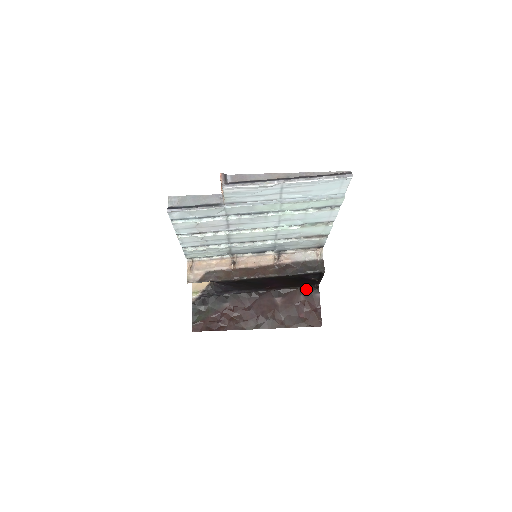
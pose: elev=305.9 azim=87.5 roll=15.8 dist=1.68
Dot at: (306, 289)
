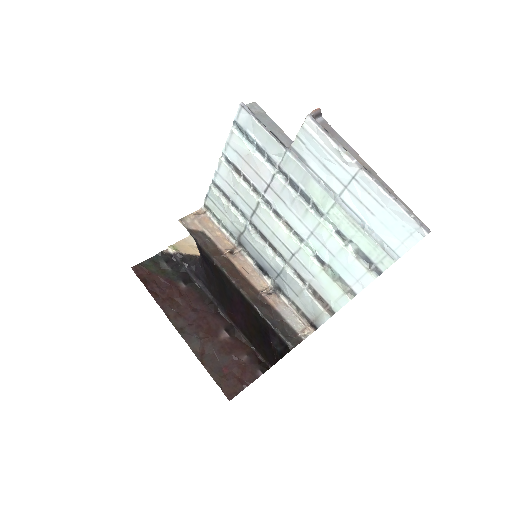
Dot at: (257, 356)
